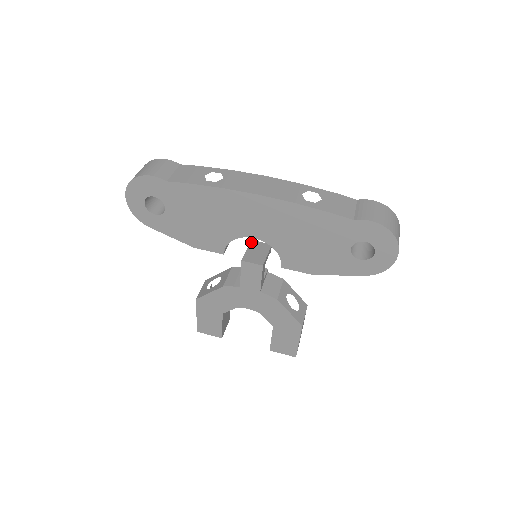
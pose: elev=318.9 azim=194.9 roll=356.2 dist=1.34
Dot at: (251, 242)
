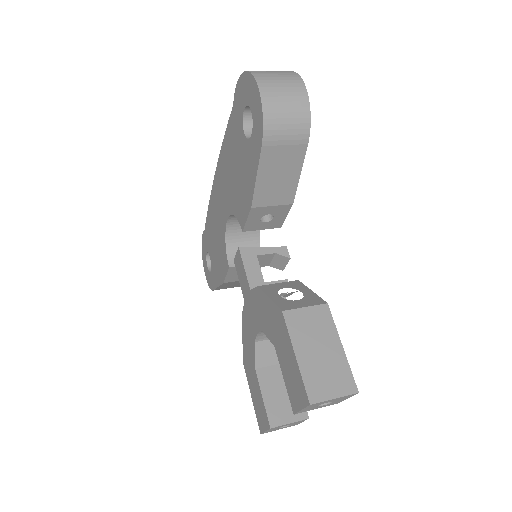
Dot at: occluded
